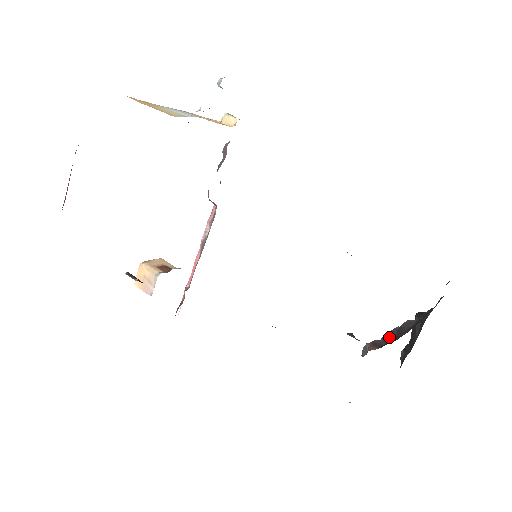
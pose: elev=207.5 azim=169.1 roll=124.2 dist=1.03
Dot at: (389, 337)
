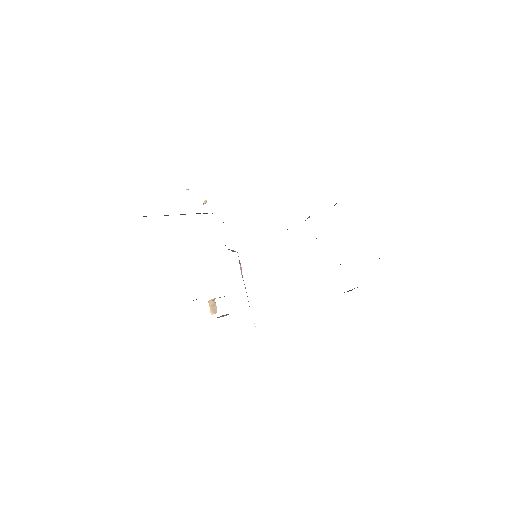
Dot at: occluded
